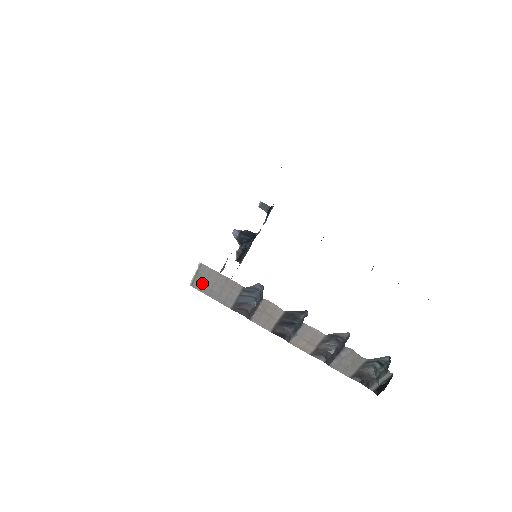
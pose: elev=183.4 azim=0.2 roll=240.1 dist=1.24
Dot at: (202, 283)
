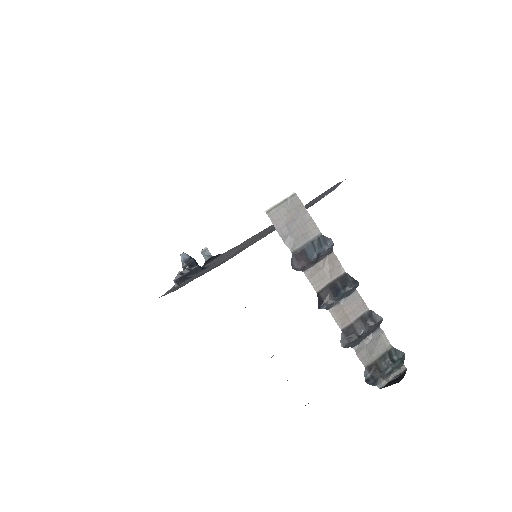
Dot at: (281, 214)
